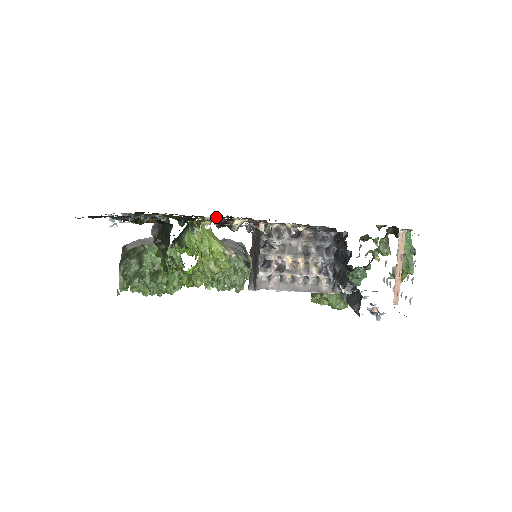
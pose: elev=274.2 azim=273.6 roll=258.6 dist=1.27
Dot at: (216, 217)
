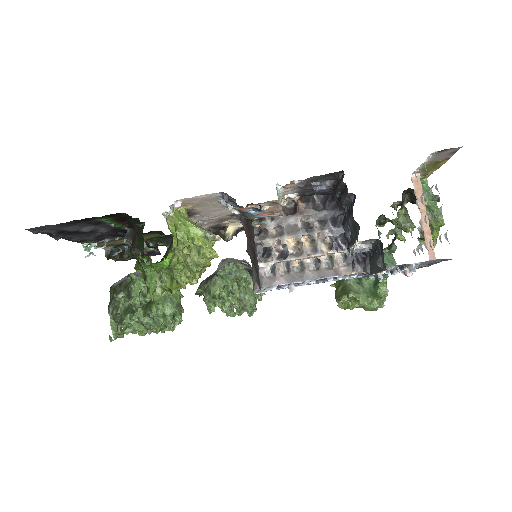
Dot at: occluded
